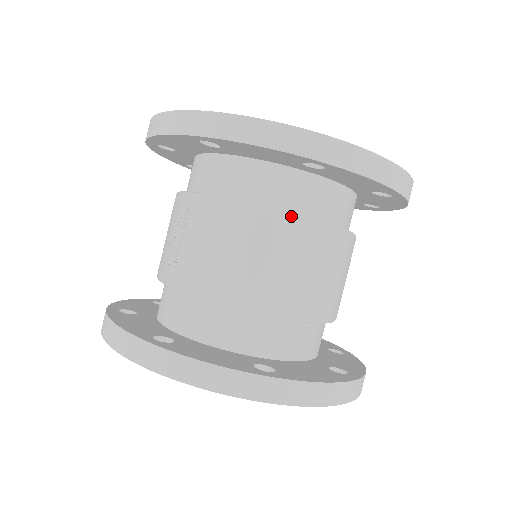
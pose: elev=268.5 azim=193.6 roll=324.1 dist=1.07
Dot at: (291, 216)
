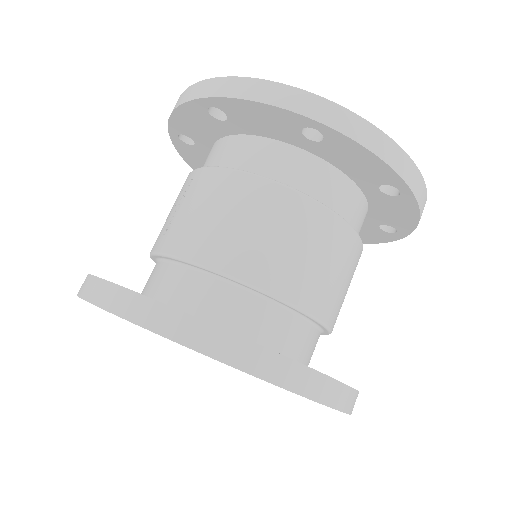
Dot at: (286, 187)
